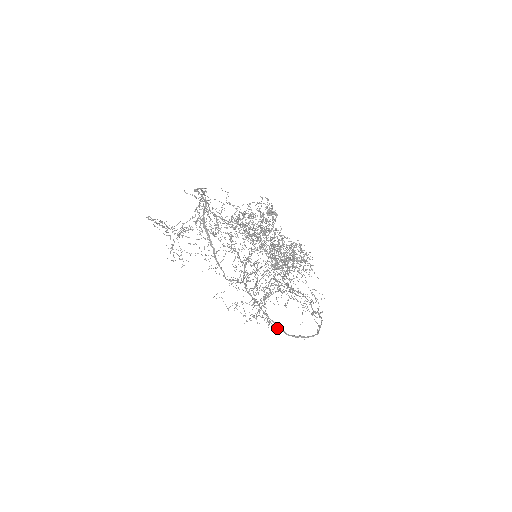
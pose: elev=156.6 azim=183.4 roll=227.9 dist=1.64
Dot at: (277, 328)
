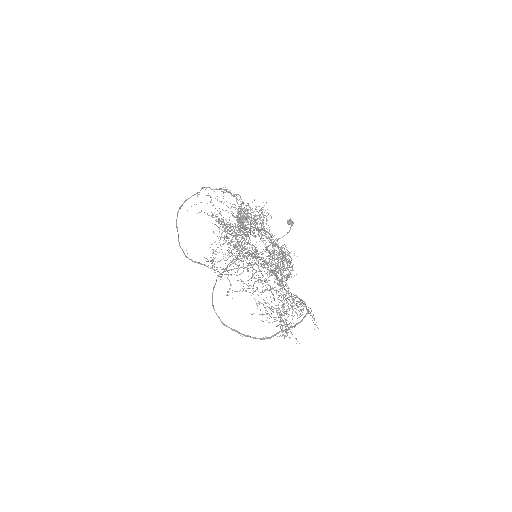
Dot at: occluded
